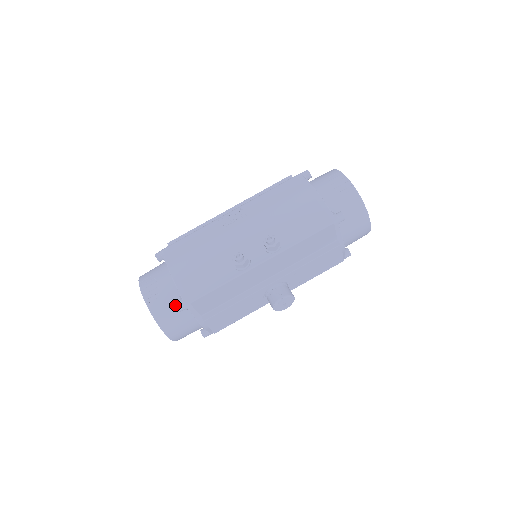
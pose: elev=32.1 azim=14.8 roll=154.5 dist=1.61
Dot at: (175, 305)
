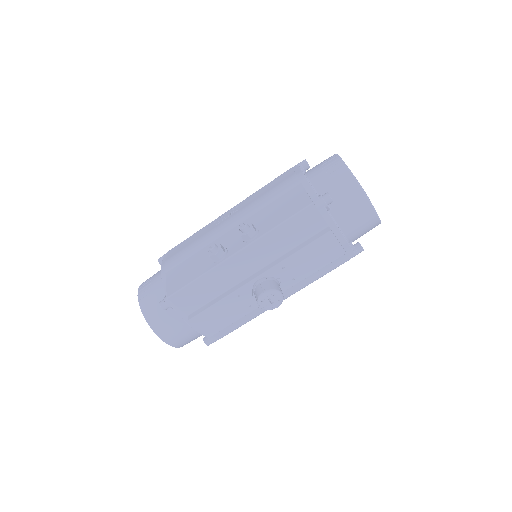
Dot at: (159, 303)
